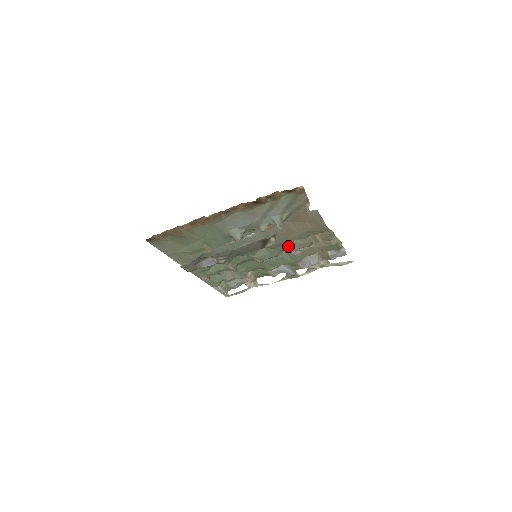
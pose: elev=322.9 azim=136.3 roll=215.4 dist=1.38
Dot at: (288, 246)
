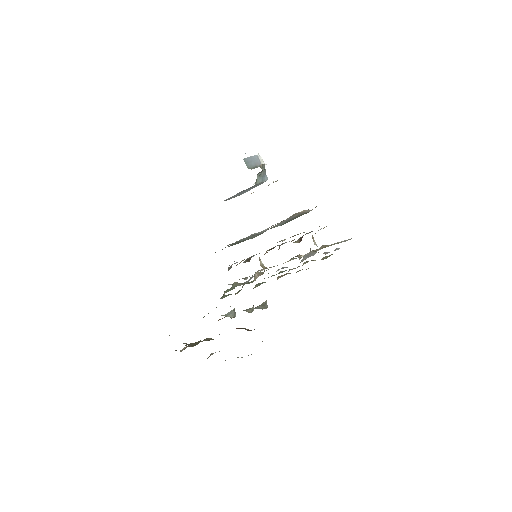
Dot at: occluded
